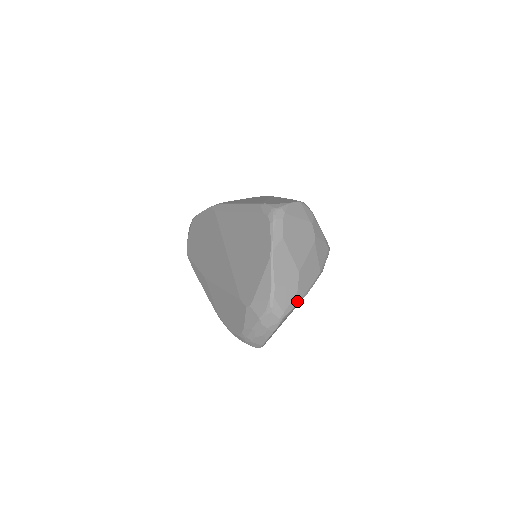
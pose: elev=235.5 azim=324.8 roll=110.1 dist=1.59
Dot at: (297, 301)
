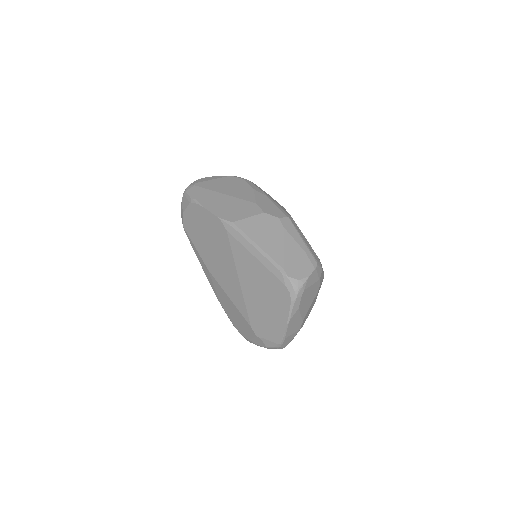
Dot at: occluded
